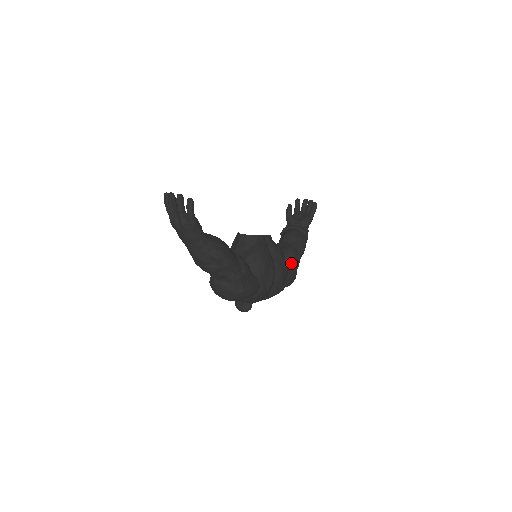
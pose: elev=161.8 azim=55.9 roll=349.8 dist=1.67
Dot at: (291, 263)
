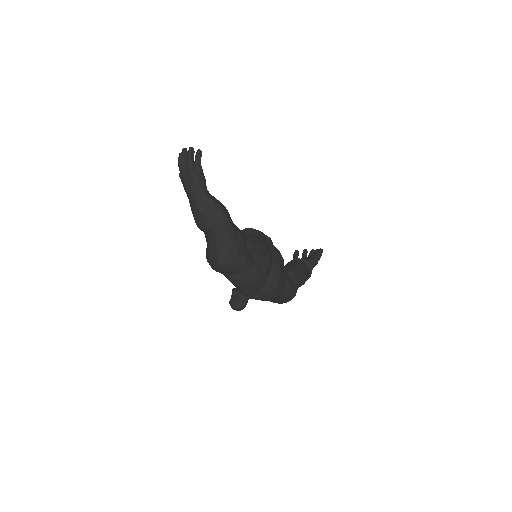
Dot at: (291, 275)
